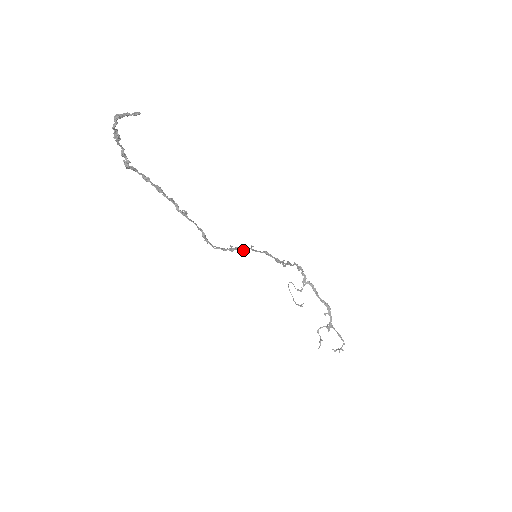
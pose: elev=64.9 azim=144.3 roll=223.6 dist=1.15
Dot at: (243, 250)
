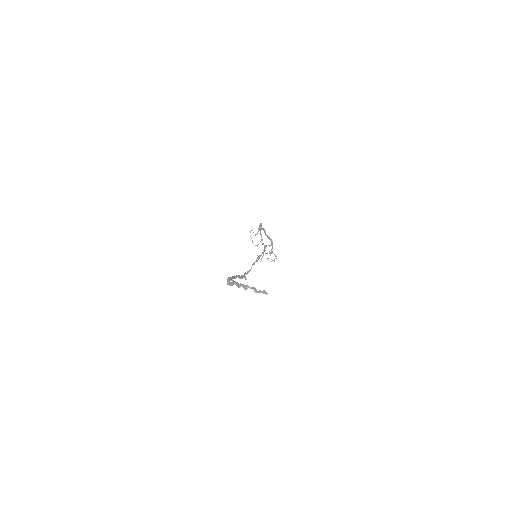
Dot at: (254, 263)
